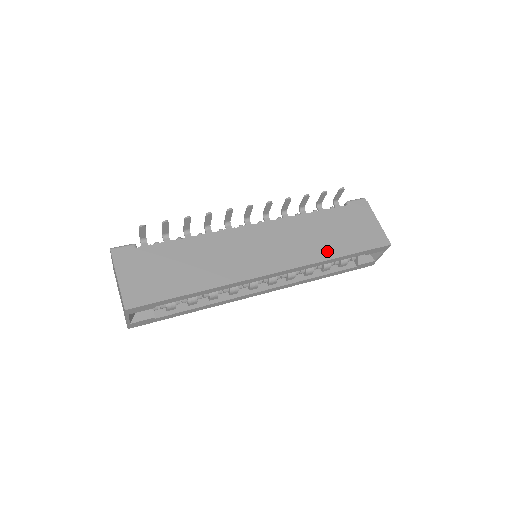
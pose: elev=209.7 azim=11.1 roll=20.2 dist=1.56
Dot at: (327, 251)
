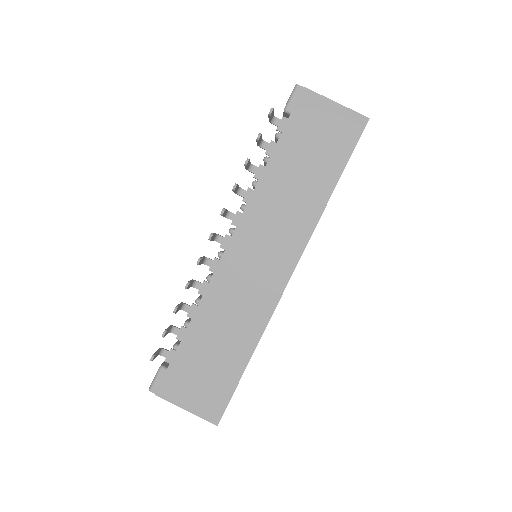
Dot at: (317, 197)
